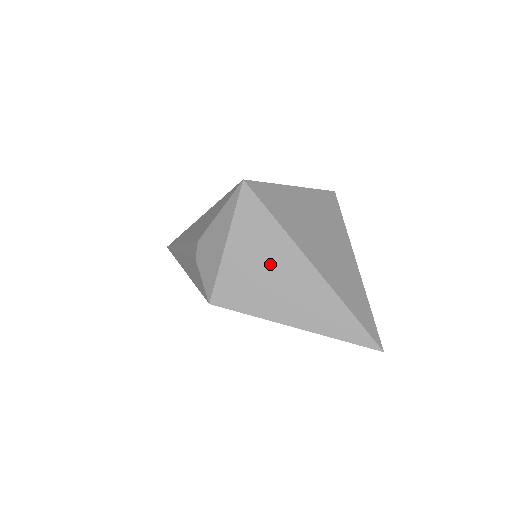
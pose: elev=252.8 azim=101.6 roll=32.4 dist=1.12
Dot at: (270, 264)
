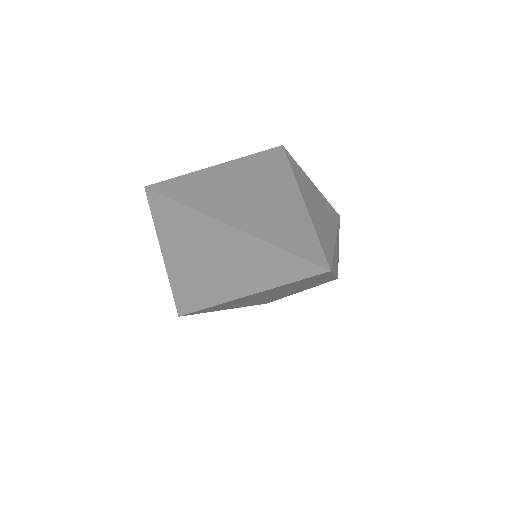
Dot at: (194, 246)
